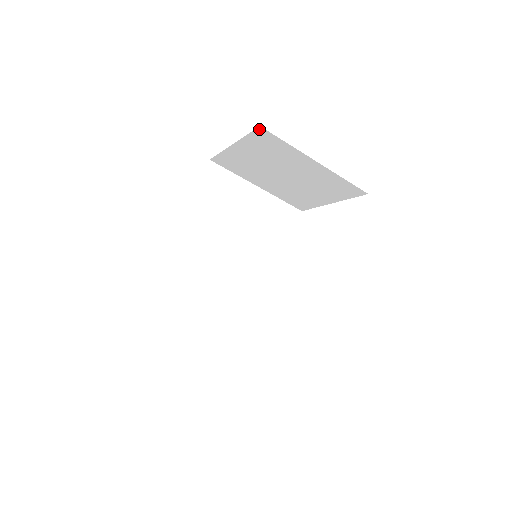
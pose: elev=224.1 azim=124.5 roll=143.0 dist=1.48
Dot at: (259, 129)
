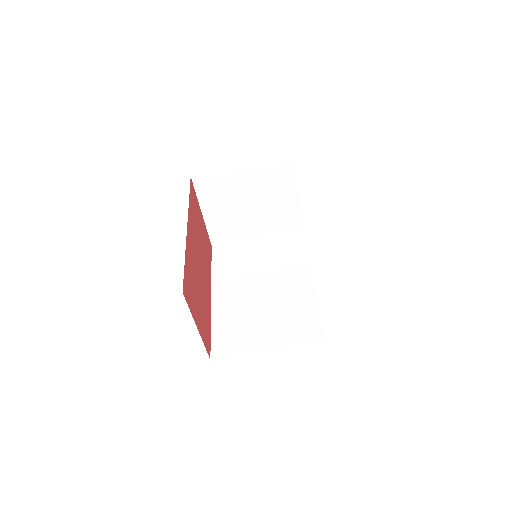
Dot at: (194, 180)
